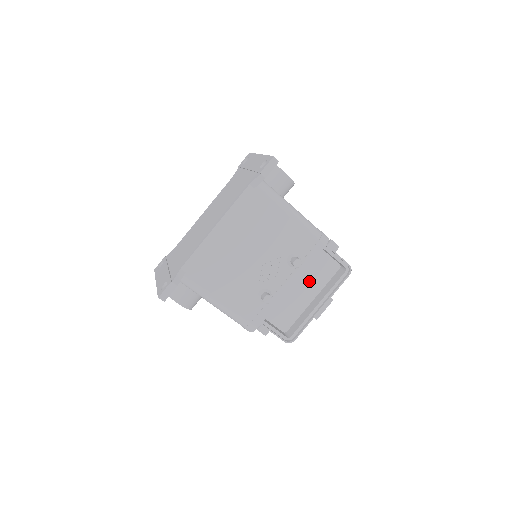
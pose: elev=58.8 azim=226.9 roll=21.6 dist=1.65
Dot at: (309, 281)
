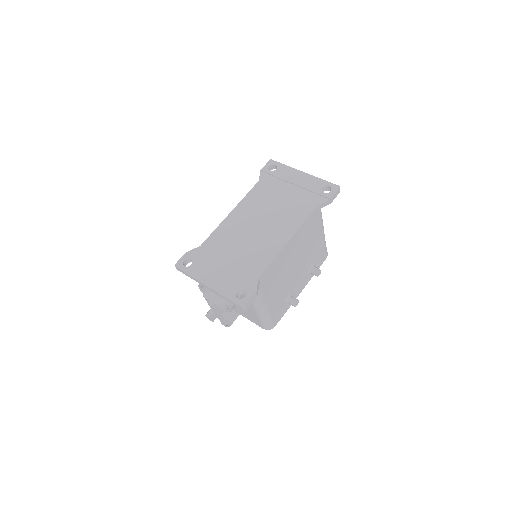
Dot at: occluded
